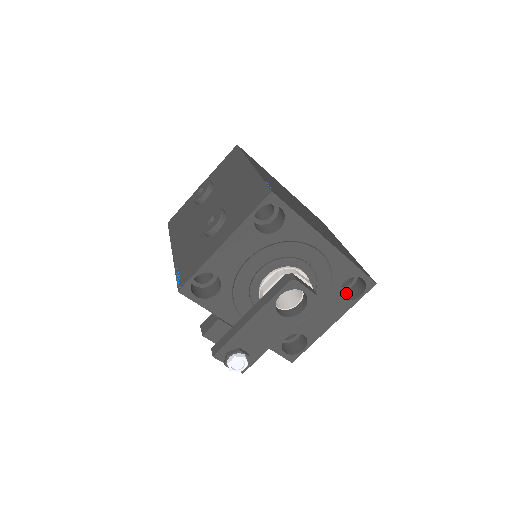
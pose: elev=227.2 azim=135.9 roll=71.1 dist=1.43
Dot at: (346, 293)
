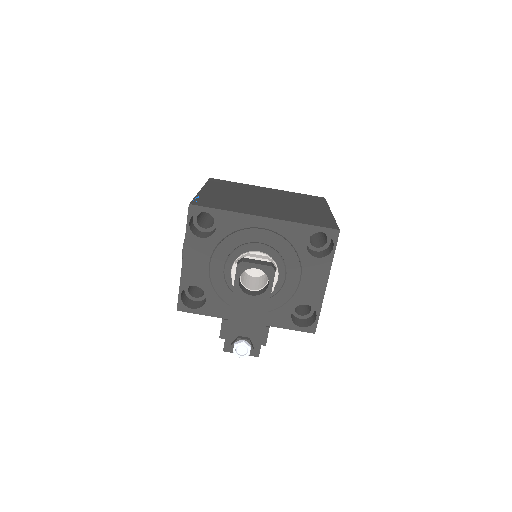
Dot at: (325, 251)
